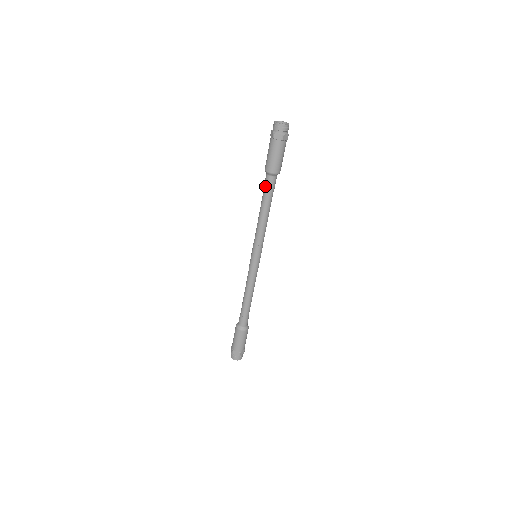
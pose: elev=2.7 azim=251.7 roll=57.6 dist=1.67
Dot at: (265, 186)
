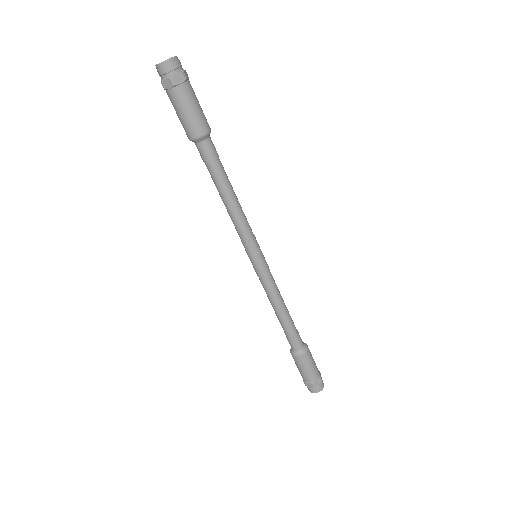
Dot at: (208, 159)
